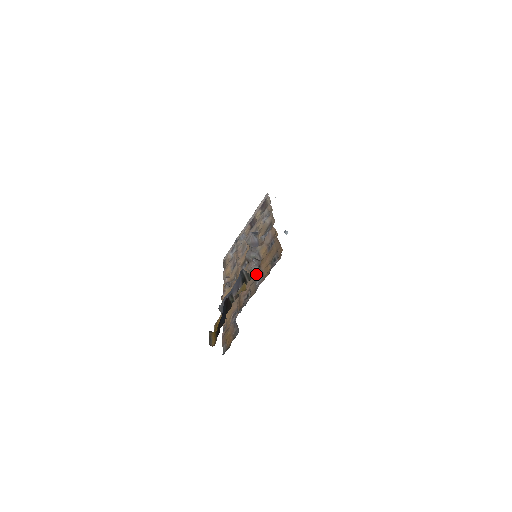
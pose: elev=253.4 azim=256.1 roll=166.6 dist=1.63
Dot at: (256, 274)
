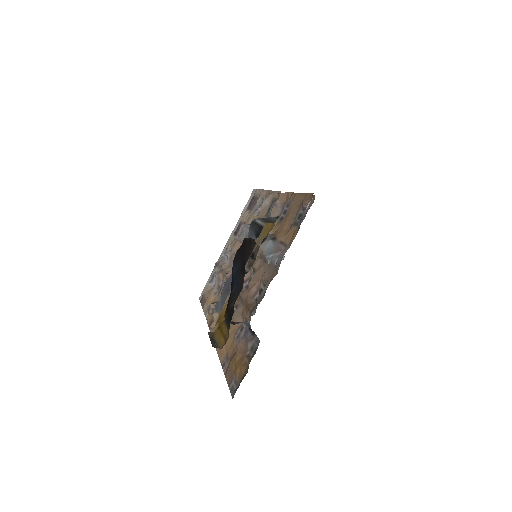
Dot at: (270, 251)
